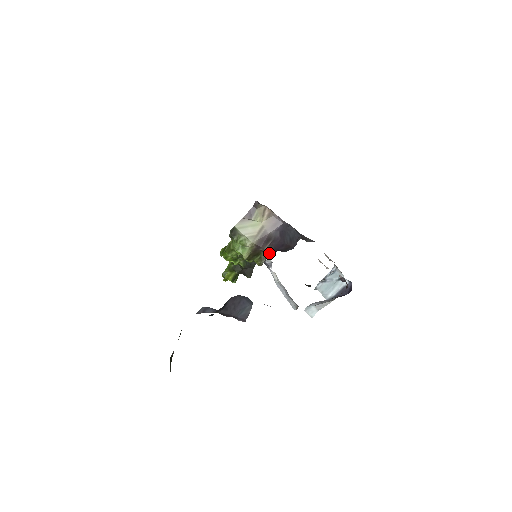
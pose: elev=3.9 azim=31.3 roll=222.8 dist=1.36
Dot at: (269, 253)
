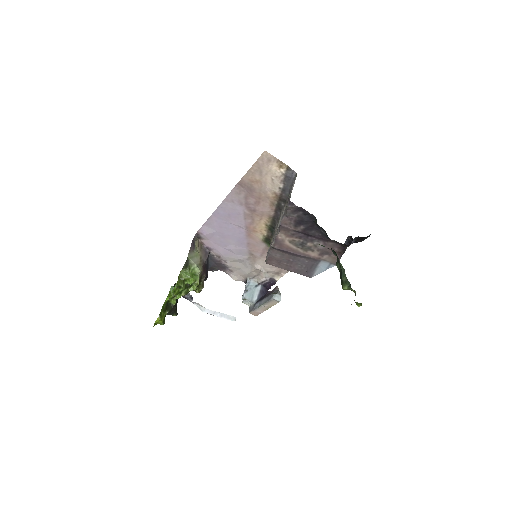
Dot at: (203, 281)
